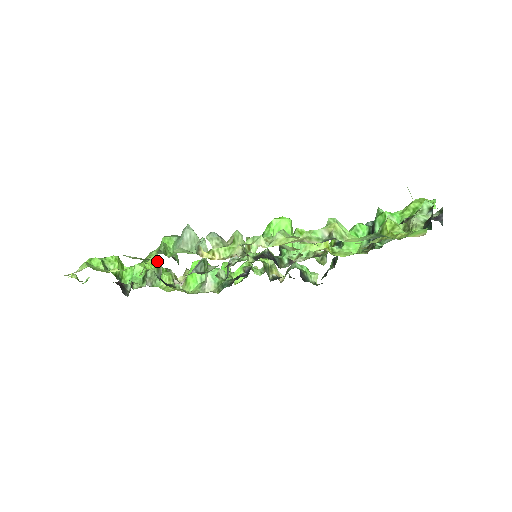
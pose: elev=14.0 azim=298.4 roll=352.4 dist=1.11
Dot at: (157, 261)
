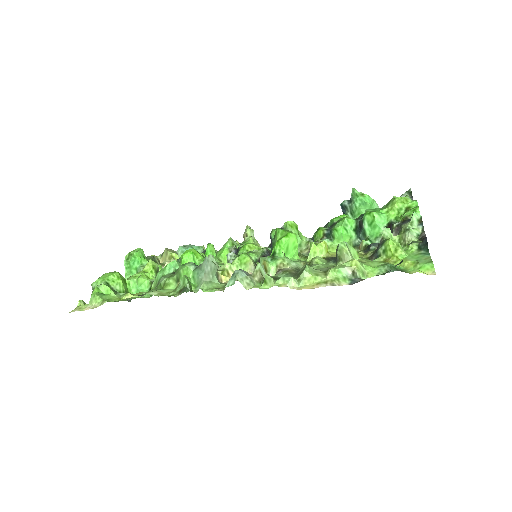
Dot at: (154, 266)
